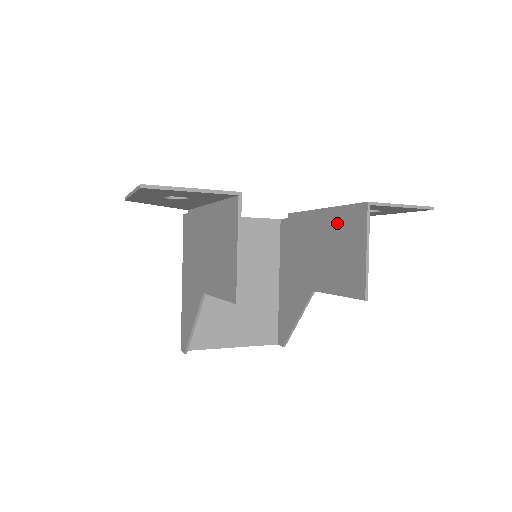
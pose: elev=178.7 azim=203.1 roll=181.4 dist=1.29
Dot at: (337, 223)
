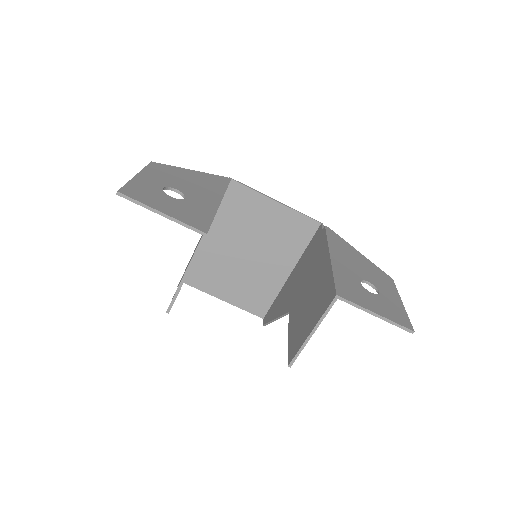
Dot at: (323, 282)
